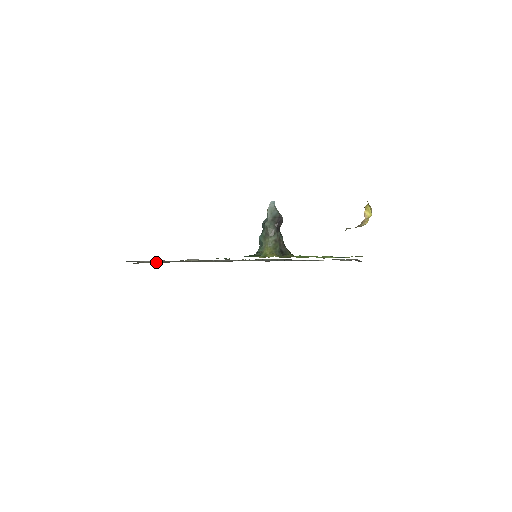
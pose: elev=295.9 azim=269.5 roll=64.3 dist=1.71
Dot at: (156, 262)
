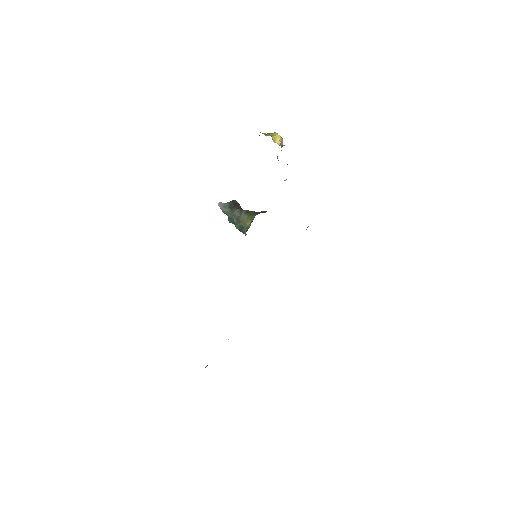
Dot at: occluded
